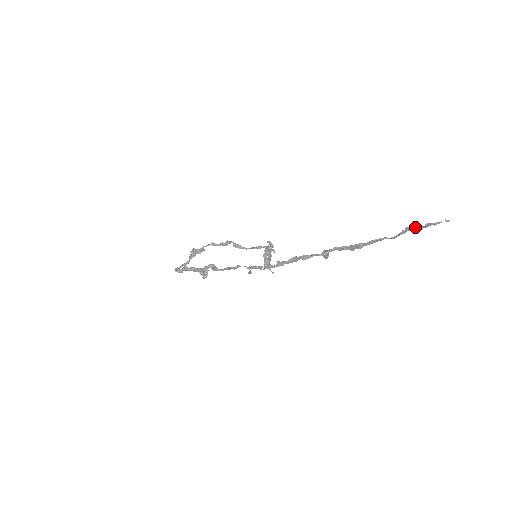
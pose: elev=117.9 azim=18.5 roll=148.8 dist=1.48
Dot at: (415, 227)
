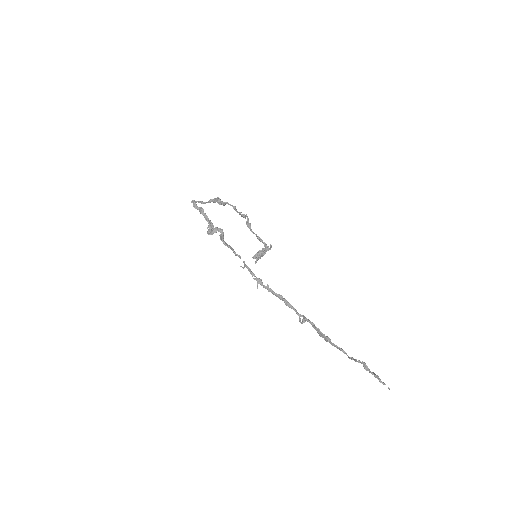
Dot at: occluded
